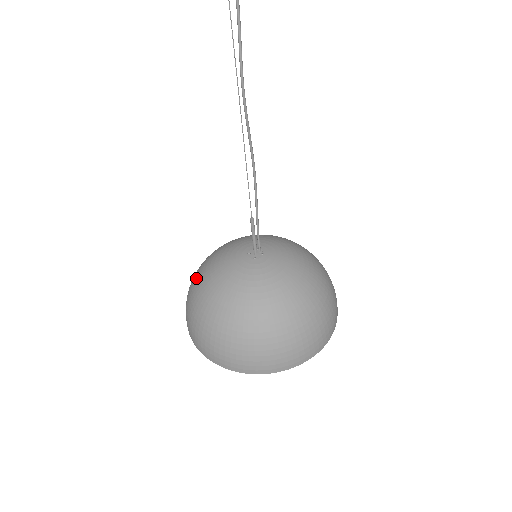
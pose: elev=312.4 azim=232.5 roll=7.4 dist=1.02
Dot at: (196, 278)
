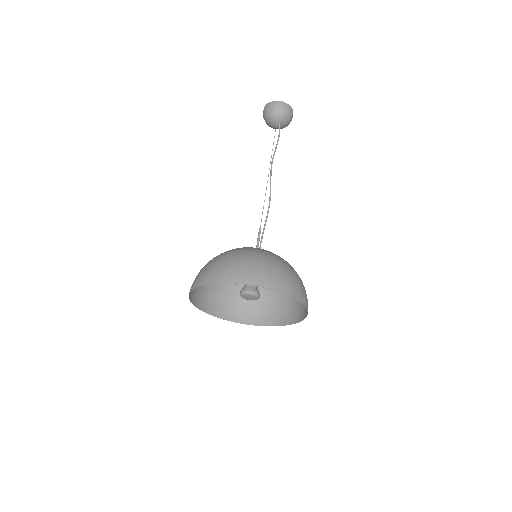
Dot at: (232, 284)
